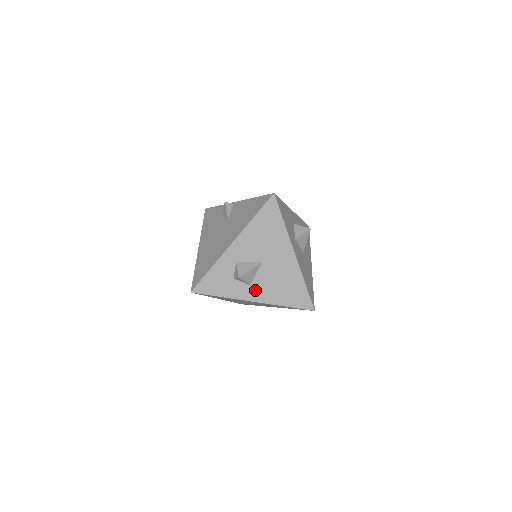
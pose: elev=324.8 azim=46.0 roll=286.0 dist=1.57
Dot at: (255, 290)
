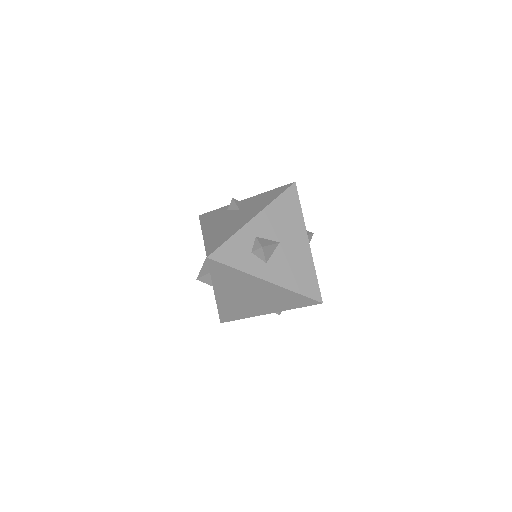
Dot at: (270, 269)
